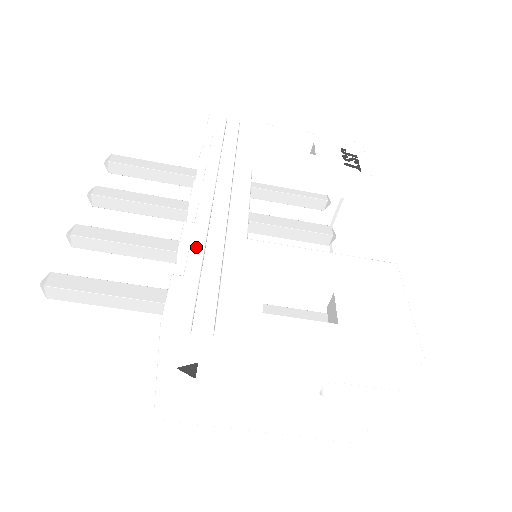
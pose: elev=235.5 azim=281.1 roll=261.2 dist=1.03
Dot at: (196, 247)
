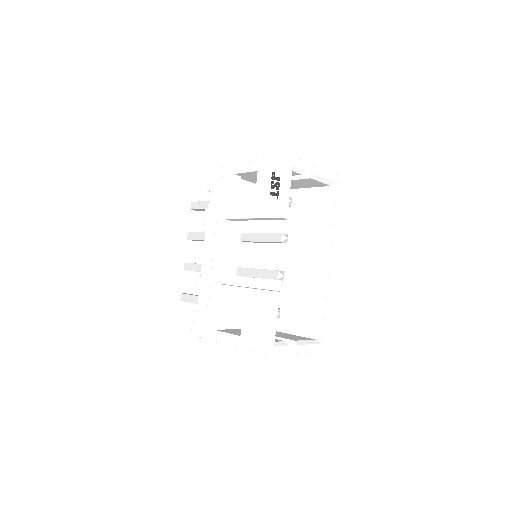
Dot at: (200, 294)
